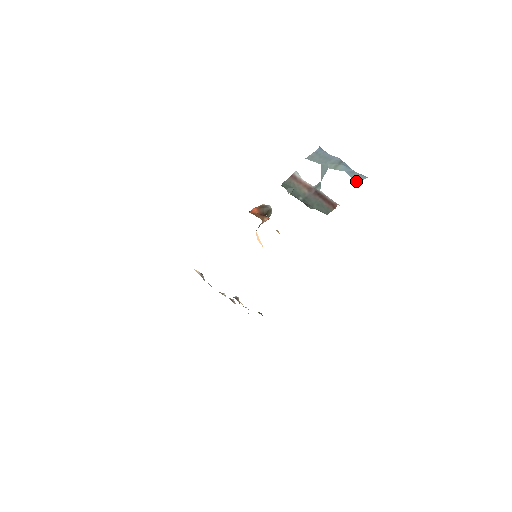
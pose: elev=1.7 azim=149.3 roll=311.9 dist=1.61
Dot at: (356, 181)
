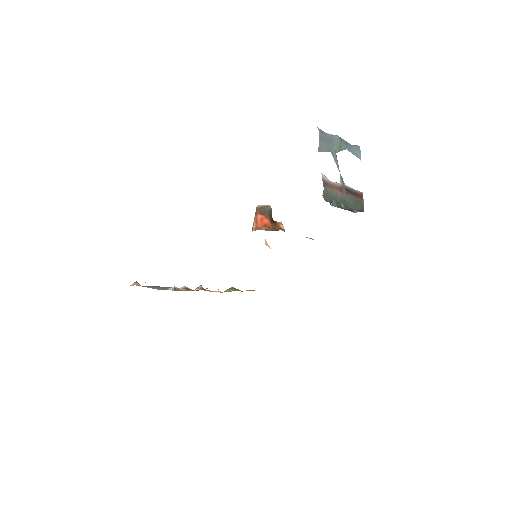
Dot at: (358, 156)
